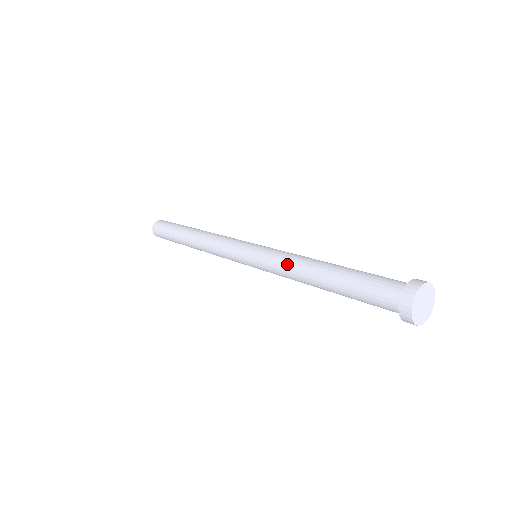
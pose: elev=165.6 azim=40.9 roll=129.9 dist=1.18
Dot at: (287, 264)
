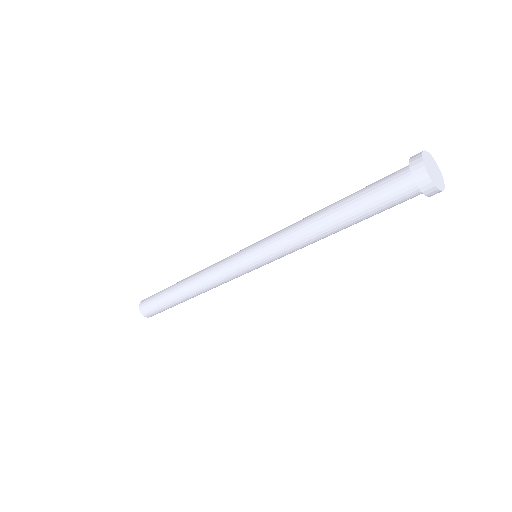
Dot at: occluded
